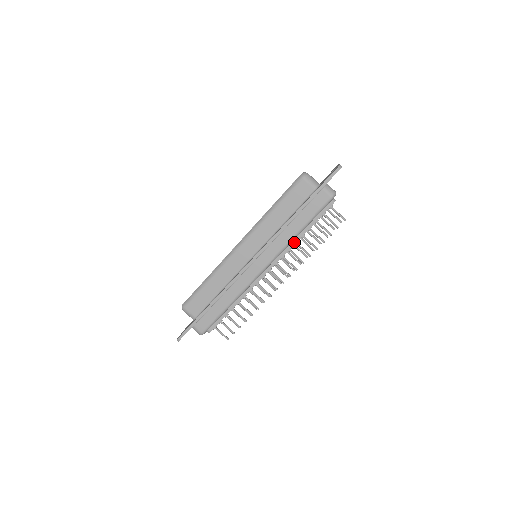
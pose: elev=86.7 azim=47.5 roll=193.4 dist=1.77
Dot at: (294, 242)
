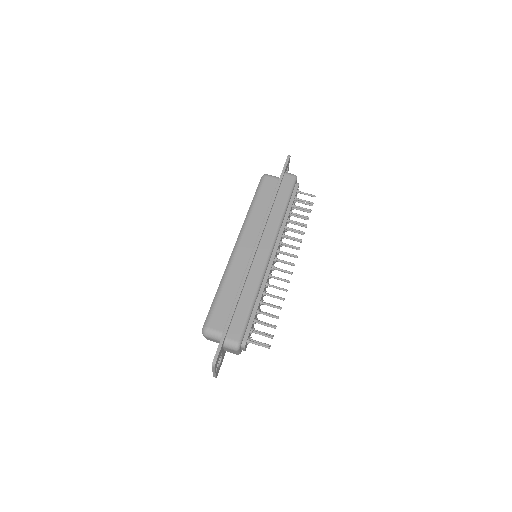
Dot at: (284, 222)
